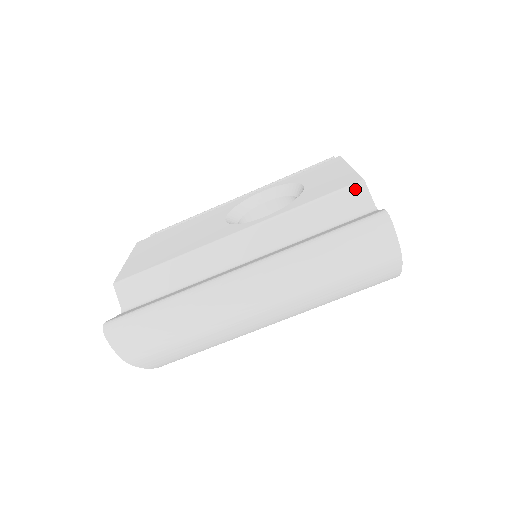
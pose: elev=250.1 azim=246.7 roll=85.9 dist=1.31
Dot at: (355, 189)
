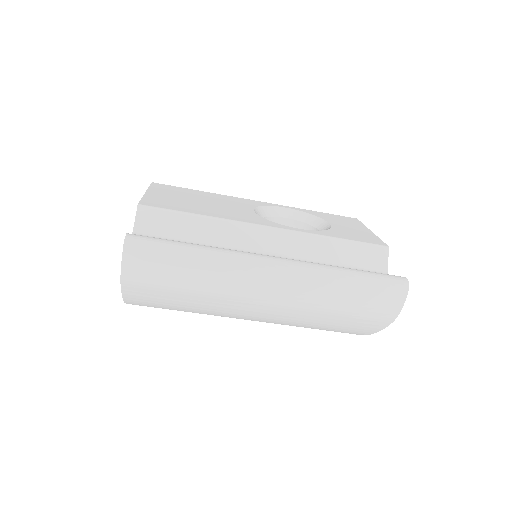
Dot at: (379, 250)
